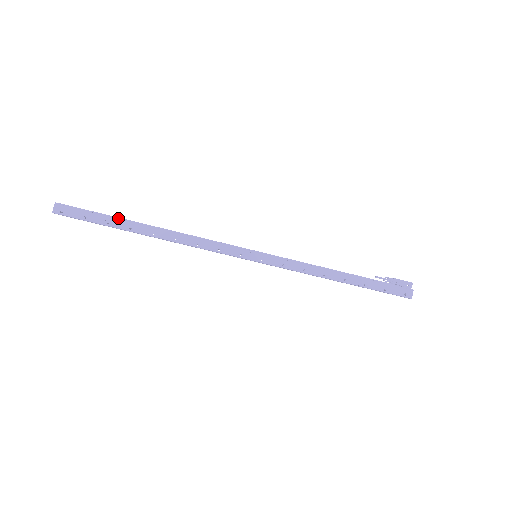
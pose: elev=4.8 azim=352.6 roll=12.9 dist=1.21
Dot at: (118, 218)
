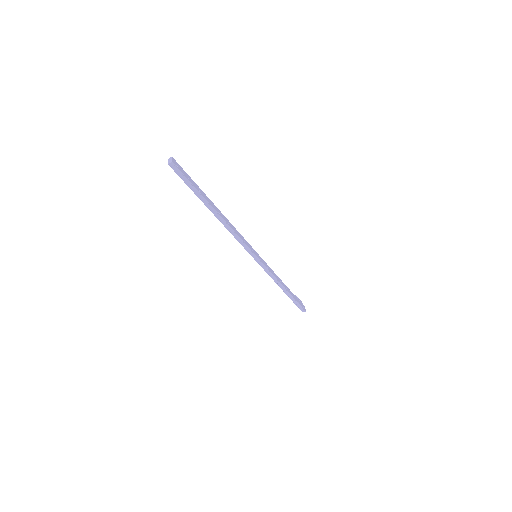
Dot at: (202, 191)
